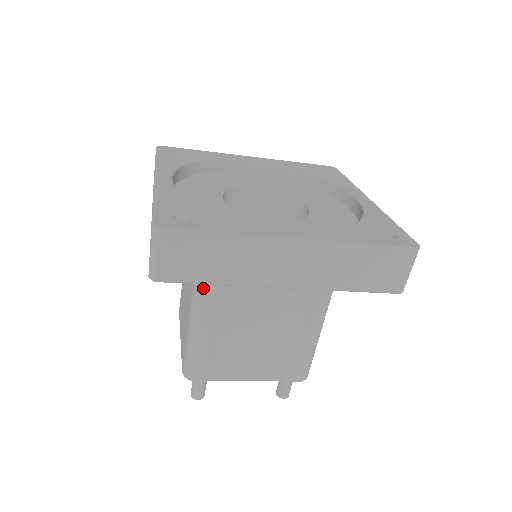
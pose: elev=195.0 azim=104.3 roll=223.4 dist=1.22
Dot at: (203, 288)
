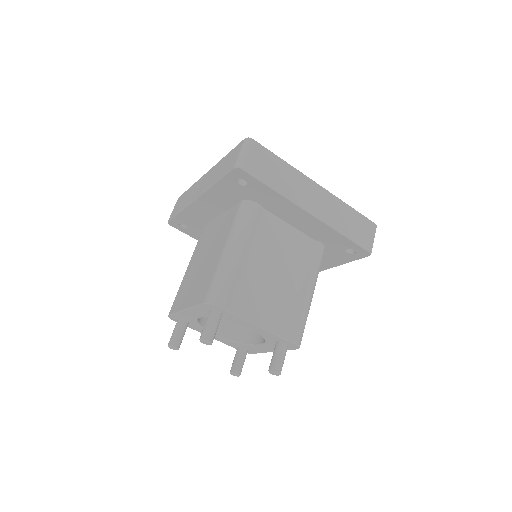
Dot at: (244, 221)
